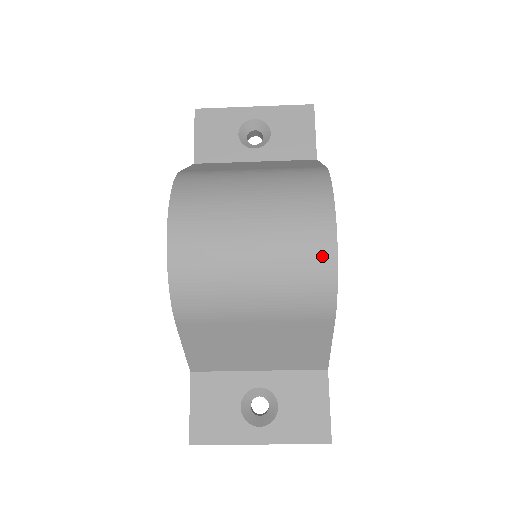
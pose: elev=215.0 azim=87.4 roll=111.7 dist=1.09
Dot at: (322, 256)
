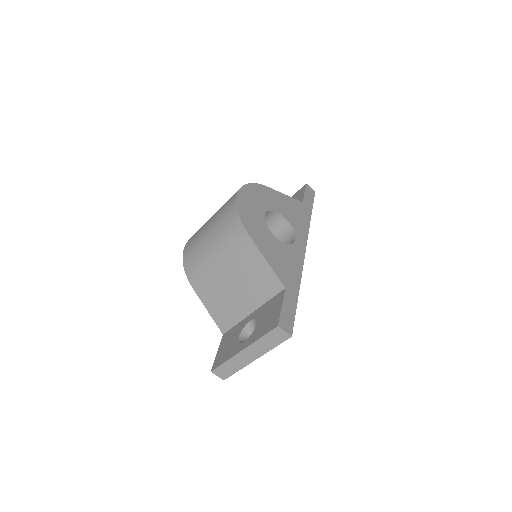
Dot at: (231, 206)
